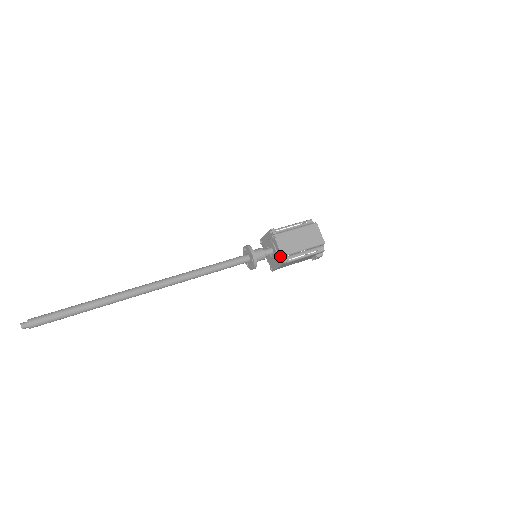
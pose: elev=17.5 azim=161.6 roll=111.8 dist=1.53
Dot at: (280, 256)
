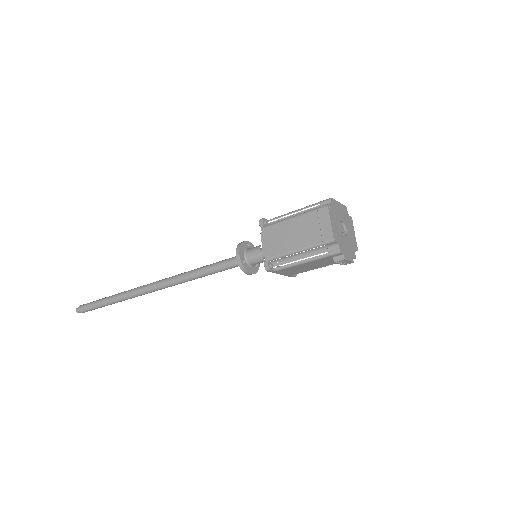
Dot at: (267, 260)
